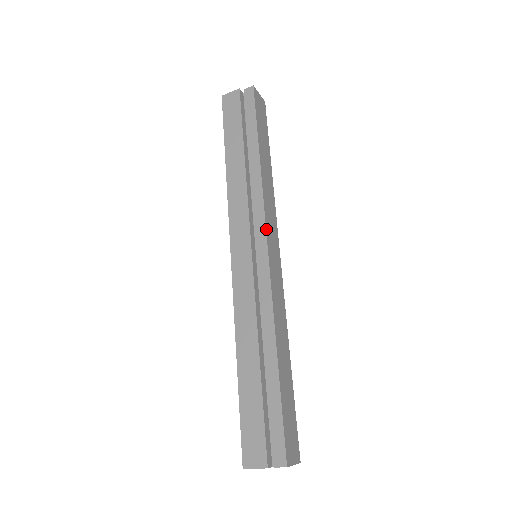
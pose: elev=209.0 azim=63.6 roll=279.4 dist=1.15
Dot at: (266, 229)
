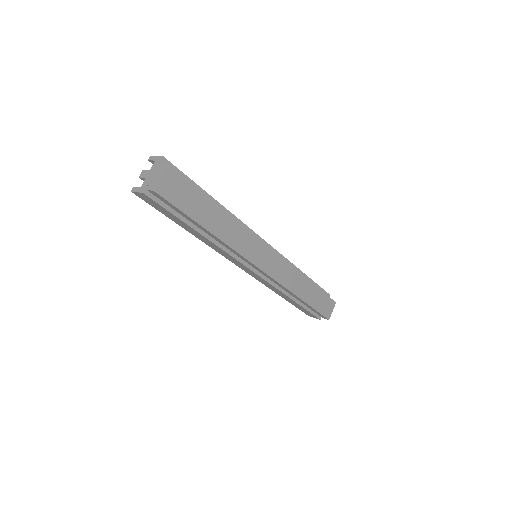
Dot at: (254, 265)
